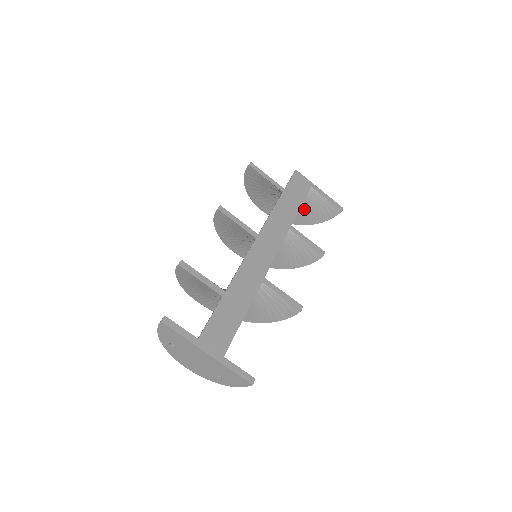
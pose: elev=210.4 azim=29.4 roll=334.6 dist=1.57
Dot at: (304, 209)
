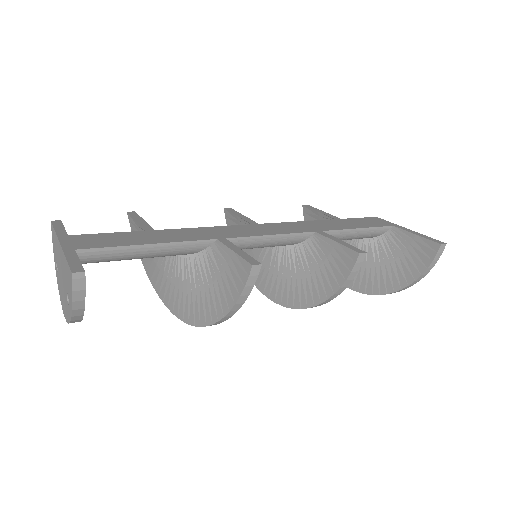
Dot at: (389, 261)
